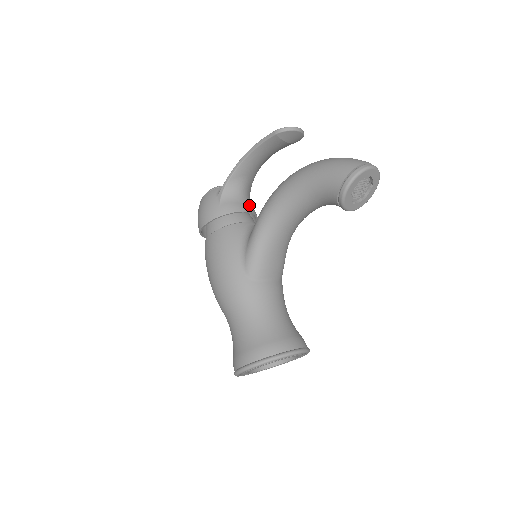
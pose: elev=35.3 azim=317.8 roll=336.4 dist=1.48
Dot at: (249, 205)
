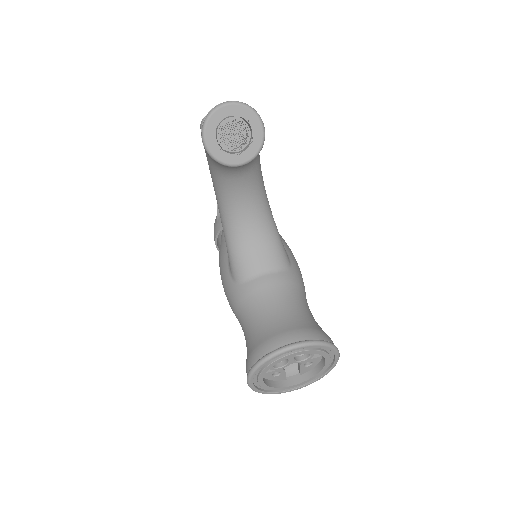
Dot at: occluded
